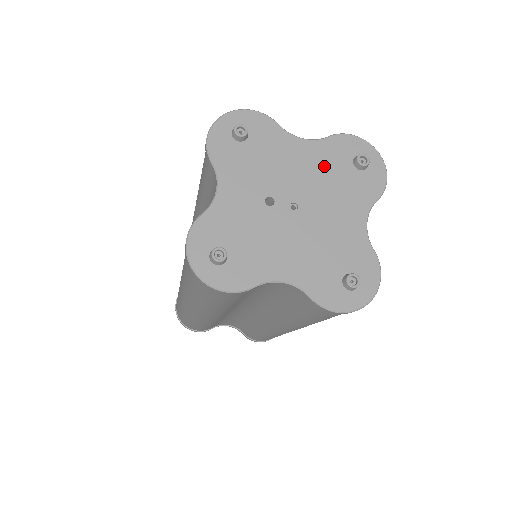
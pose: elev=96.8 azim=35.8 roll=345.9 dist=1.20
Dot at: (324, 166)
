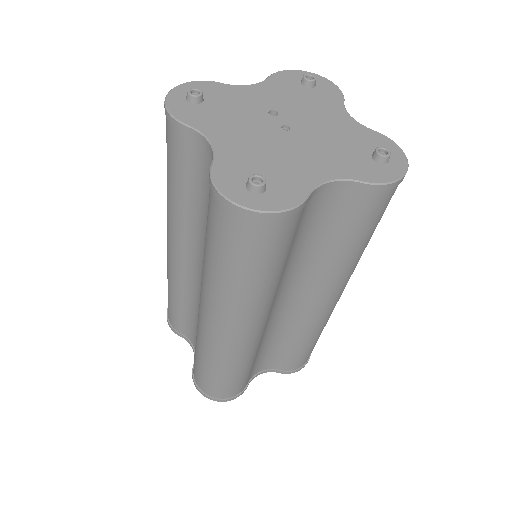
Dot at: (345, 135)
